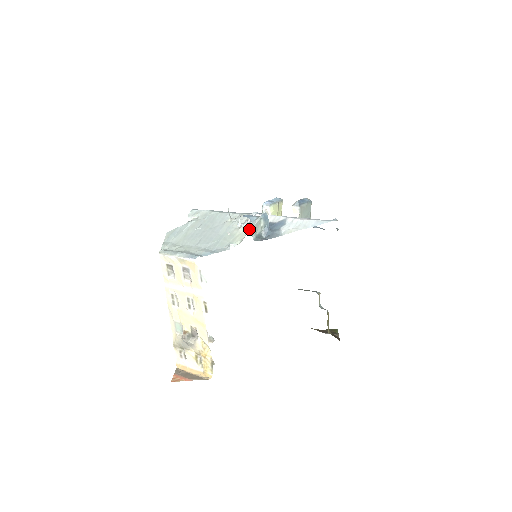
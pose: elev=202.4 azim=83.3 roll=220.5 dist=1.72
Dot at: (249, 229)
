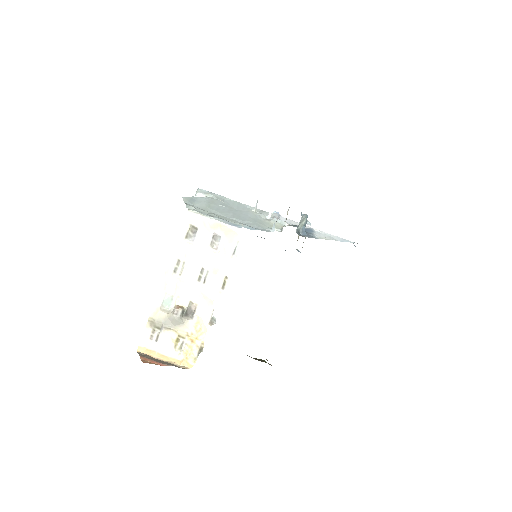
Dot at: (282, 224)
